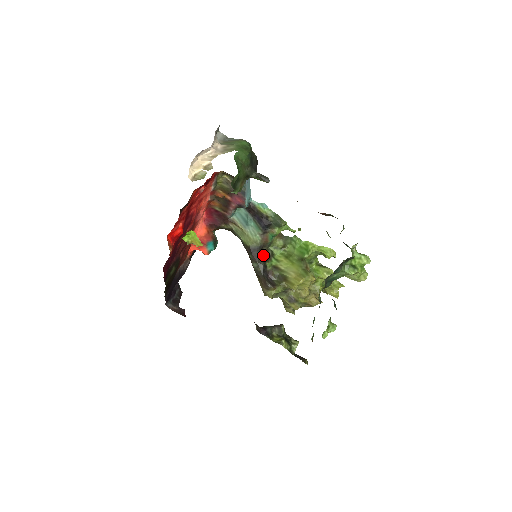
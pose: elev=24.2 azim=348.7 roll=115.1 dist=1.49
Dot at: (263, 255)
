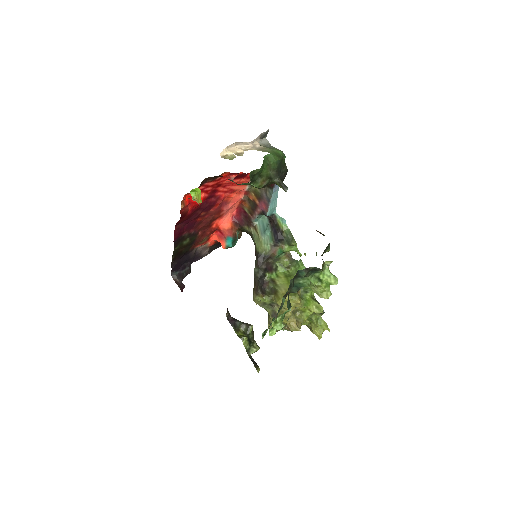
Dot at: (267, 265)
